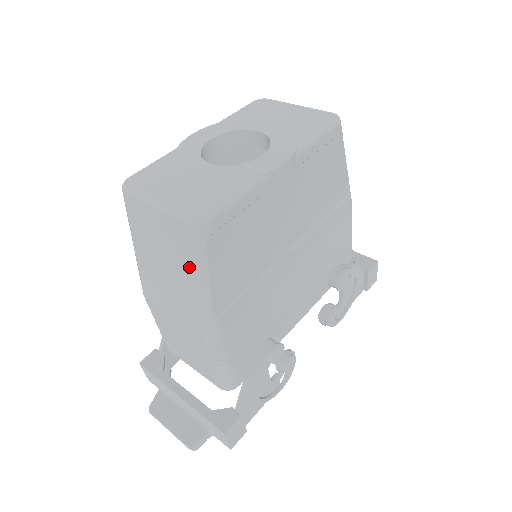
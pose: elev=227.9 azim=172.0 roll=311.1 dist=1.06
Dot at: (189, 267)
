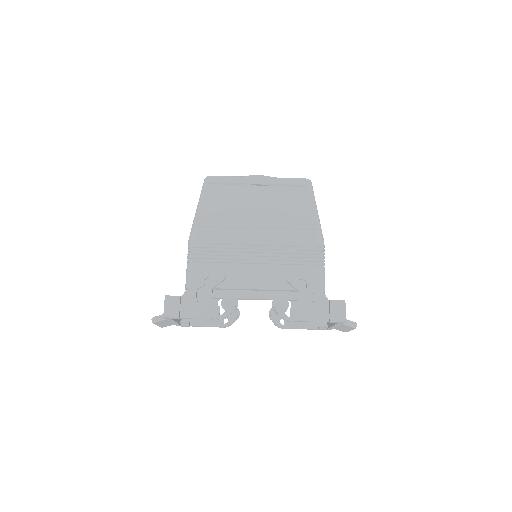
Dot at: occluded
